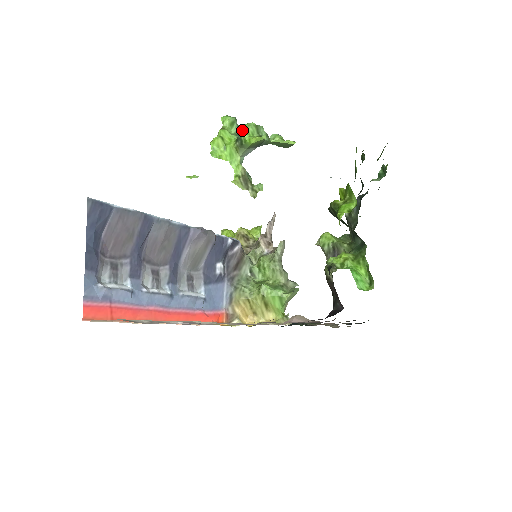
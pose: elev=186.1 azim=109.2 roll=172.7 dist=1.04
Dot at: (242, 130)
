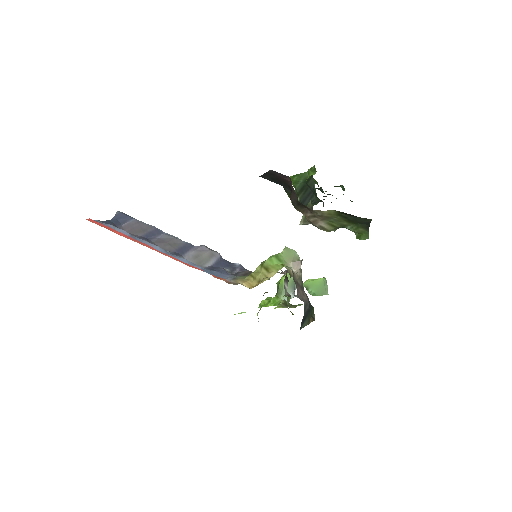
Dot at: (277, 284)
